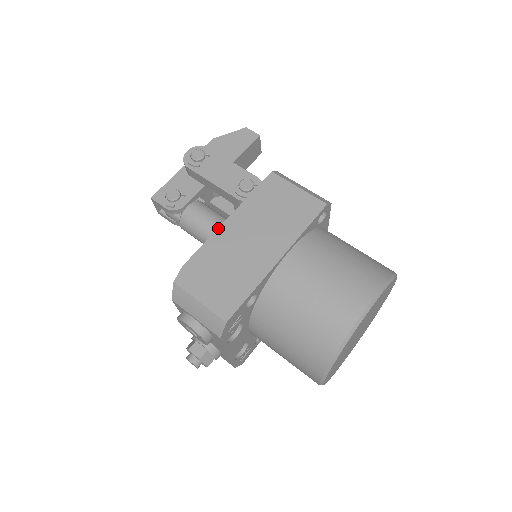
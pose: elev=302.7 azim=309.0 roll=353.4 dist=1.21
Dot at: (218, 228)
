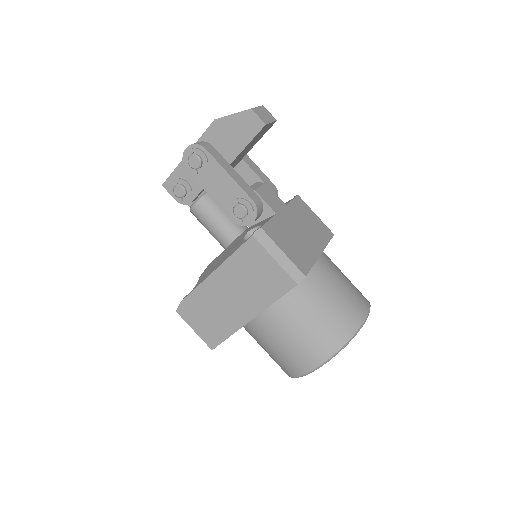
Dot at: (205, 279)
